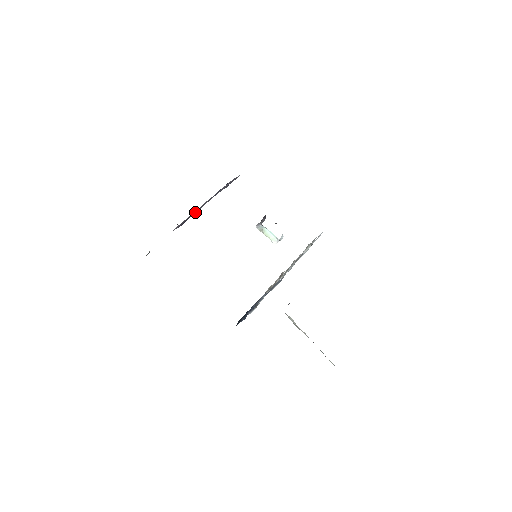
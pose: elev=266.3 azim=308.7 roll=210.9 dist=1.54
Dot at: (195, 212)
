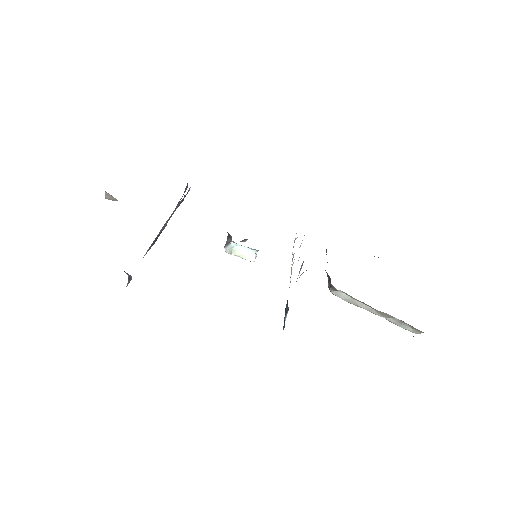
Dot at: (160, 231)
